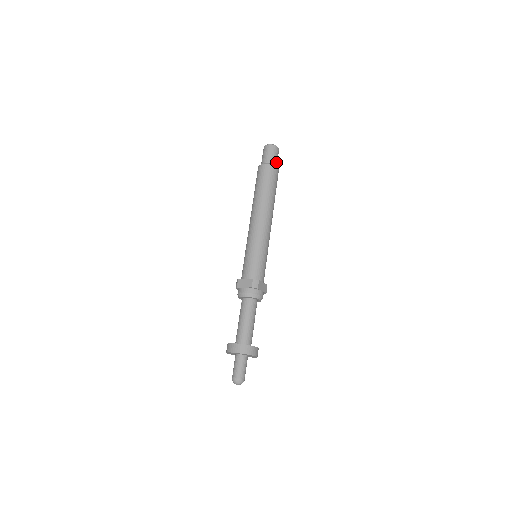
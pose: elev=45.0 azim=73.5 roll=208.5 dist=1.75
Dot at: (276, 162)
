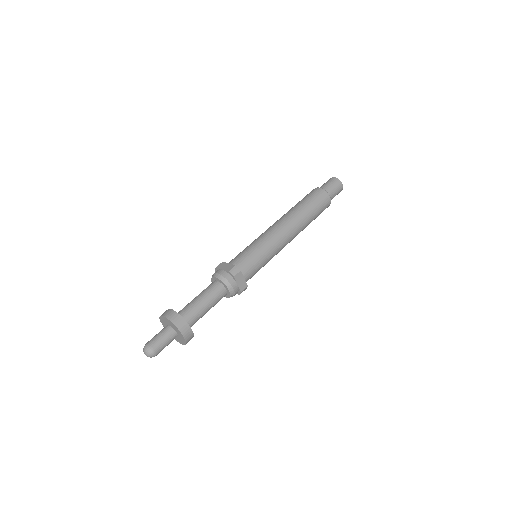
Dot at: (332, 194)
